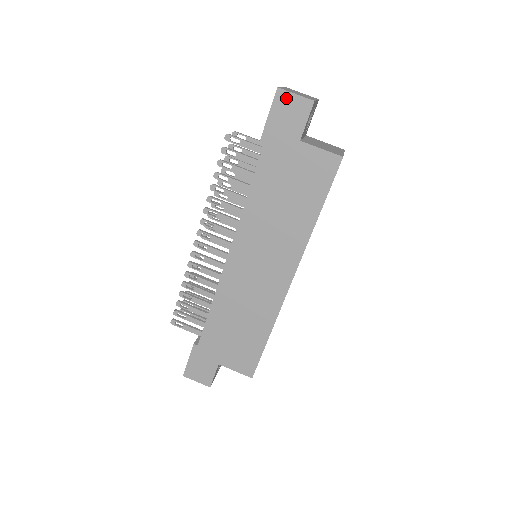
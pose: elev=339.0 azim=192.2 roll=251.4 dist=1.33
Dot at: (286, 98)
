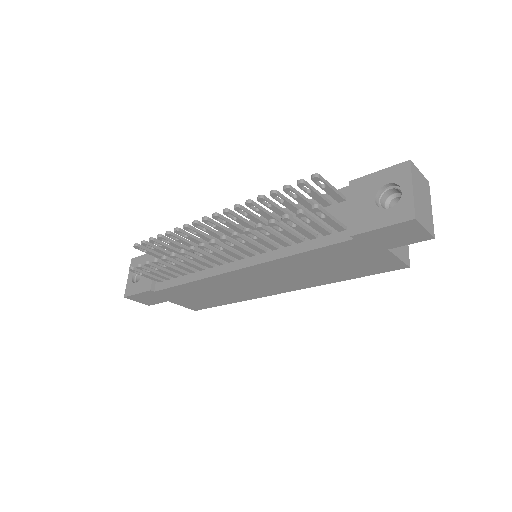
Dot at: (413, 227)
